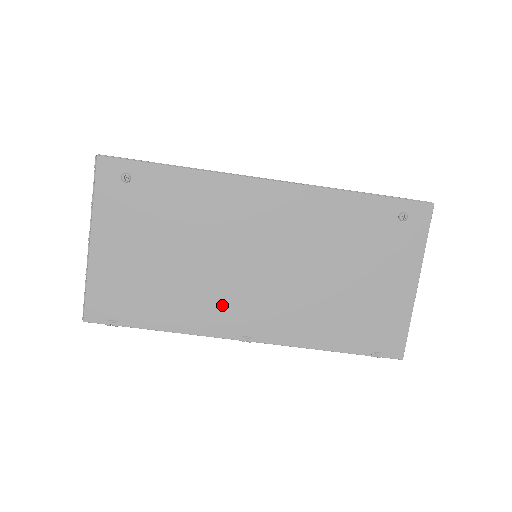
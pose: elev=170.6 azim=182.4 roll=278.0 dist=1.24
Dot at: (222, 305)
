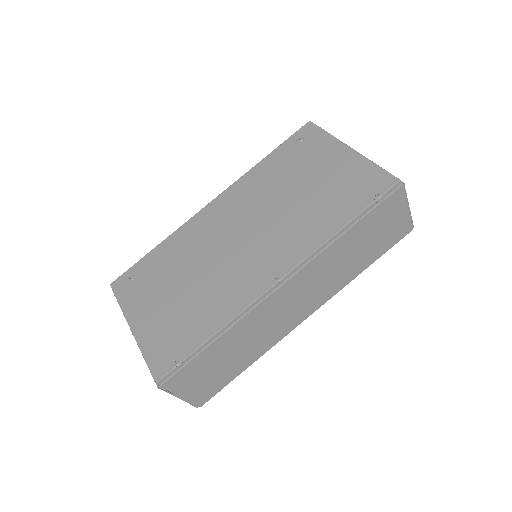
Dot at: (241, 278)
